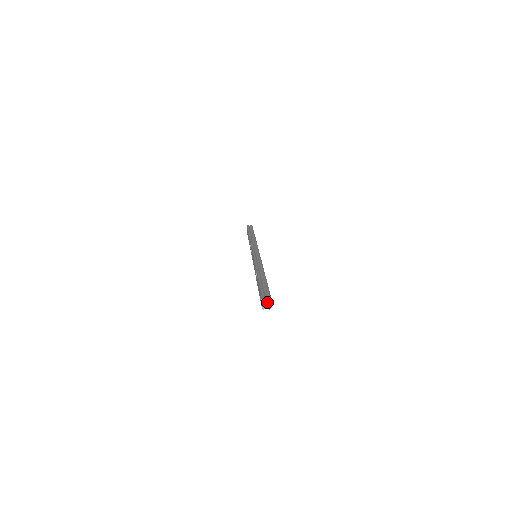
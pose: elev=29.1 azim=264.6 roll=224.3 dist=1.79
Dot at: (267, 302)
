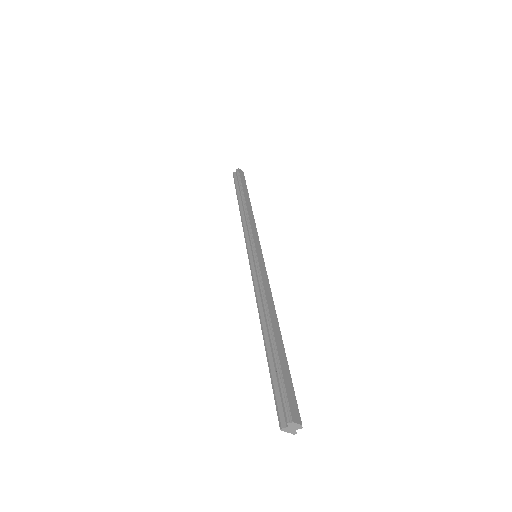
Dot at: (288, 427)
